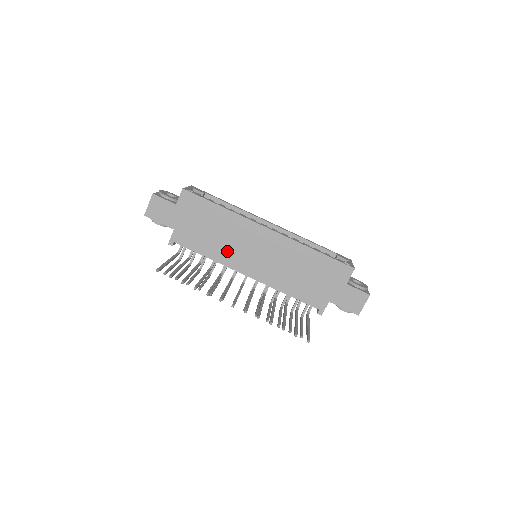
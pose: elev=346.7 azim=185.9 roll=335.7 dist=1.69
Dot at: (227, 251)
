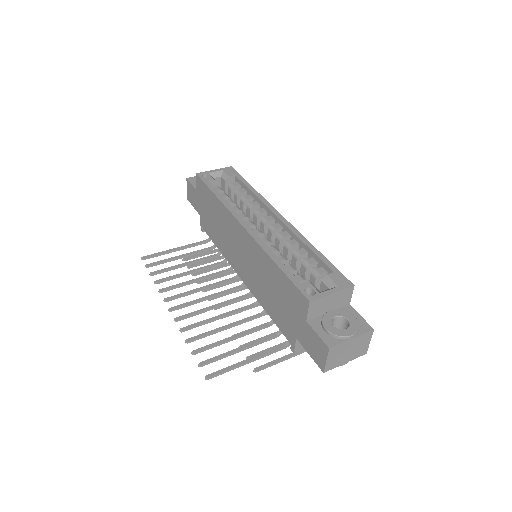
Dot at: (226, 246)
